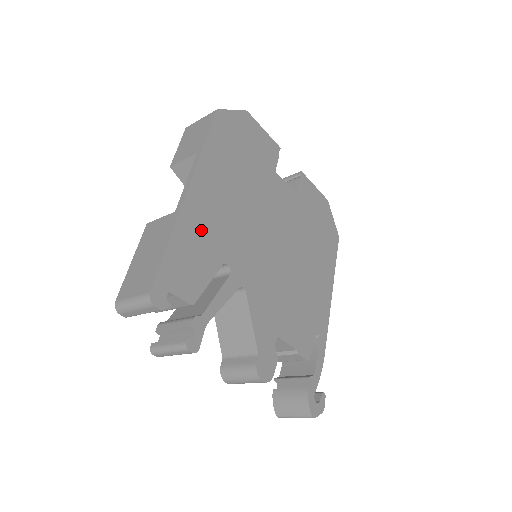
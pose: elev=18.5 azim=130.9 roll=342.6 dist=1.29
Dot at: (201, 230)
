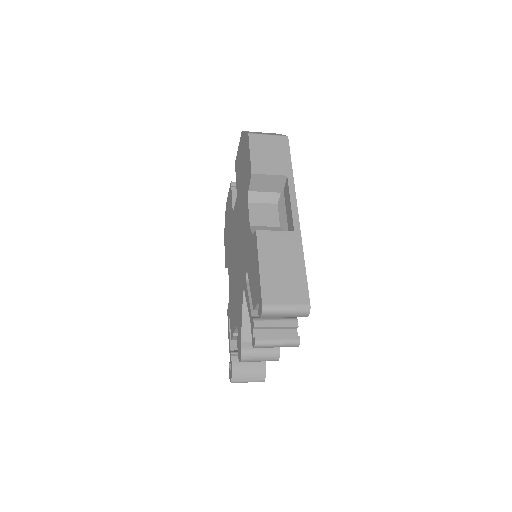
Dot at: occluded
